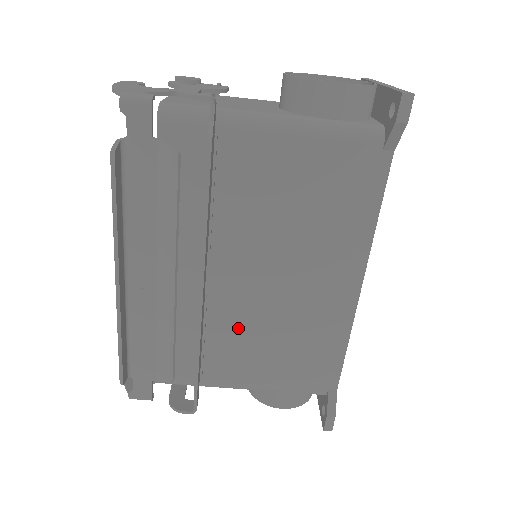
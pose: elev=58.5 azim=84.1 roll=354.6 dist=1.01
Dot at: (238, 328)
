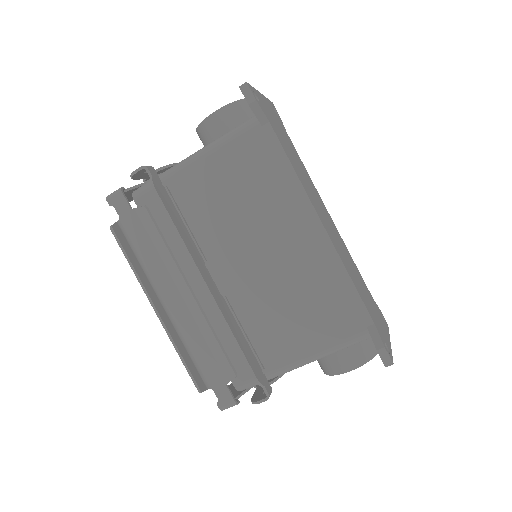
Dot at: (262, 310)
